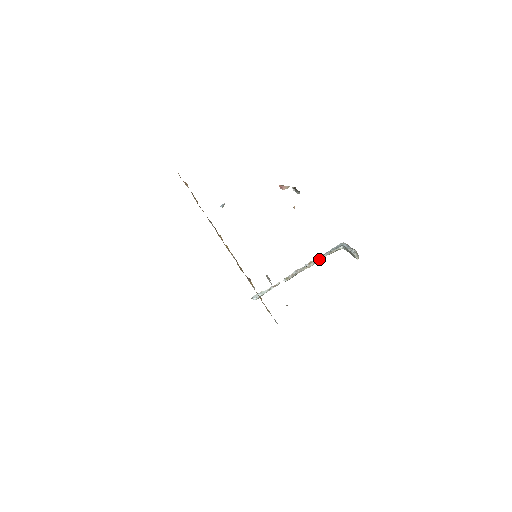
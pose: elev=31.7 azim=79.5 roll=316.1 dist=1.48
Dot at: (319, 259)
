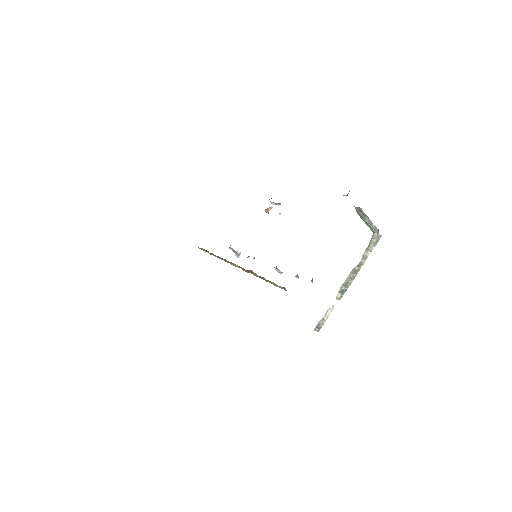
Dot at: occluded
